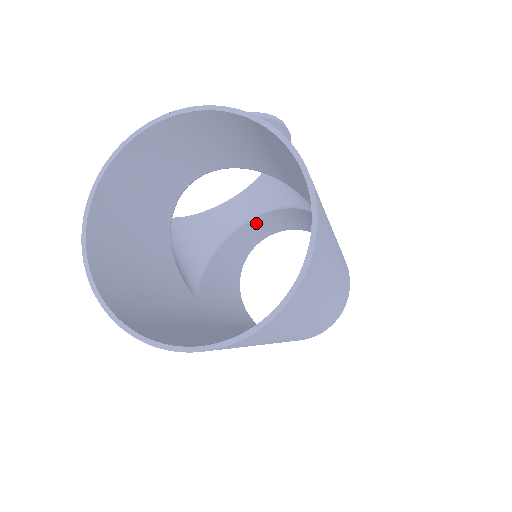
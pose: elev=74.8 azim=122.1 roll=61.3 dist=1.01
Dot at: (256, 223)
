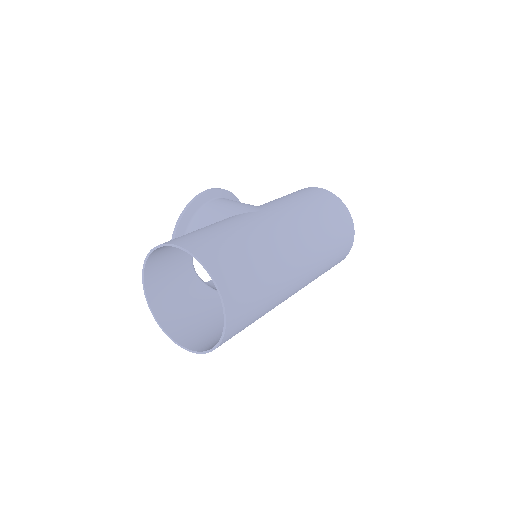
Dot at: occluded
